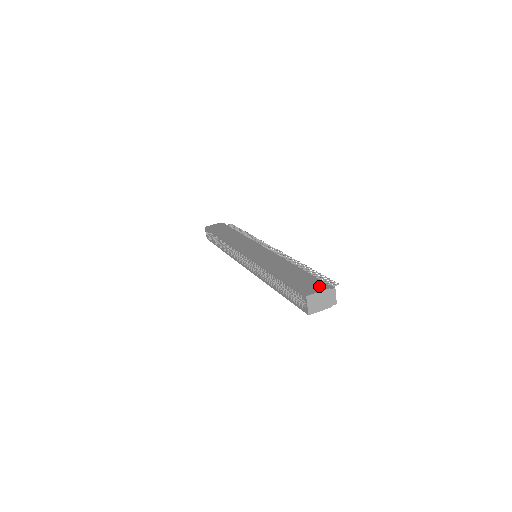
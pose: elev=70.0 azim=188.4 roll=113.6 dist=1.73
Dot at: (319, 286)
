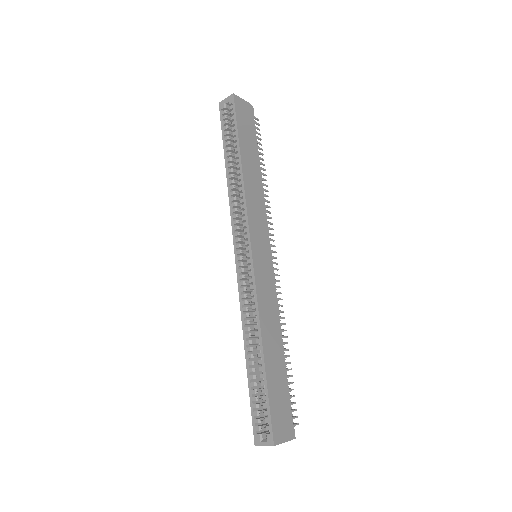
Dot at: (288, 428)
